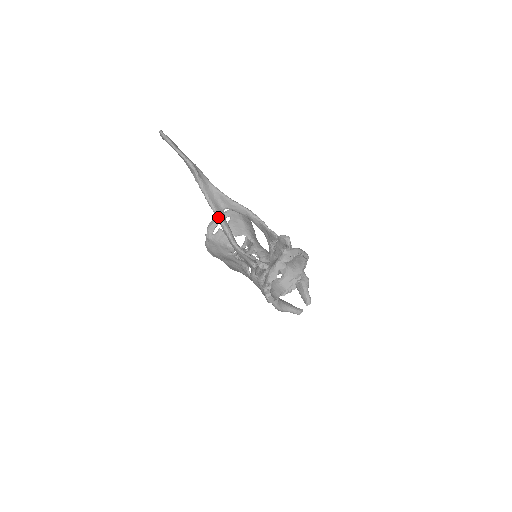
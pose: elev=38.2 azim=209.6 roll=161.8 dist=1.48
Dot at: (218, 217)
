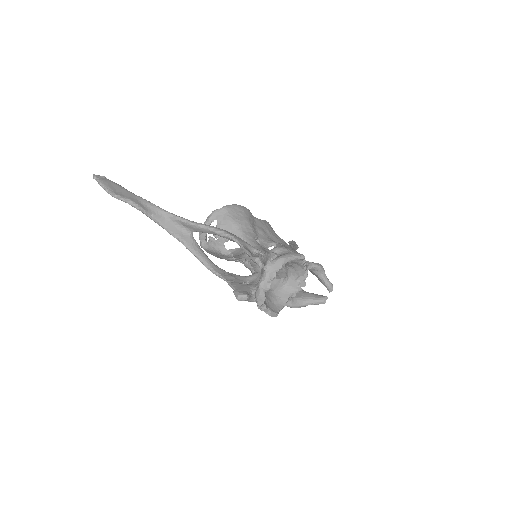
Dot at: (186, 247)
